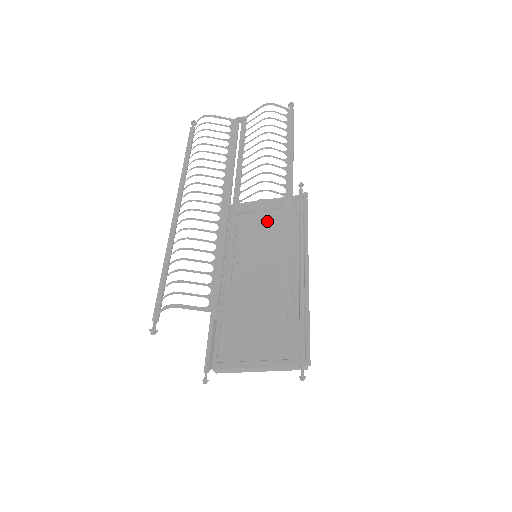
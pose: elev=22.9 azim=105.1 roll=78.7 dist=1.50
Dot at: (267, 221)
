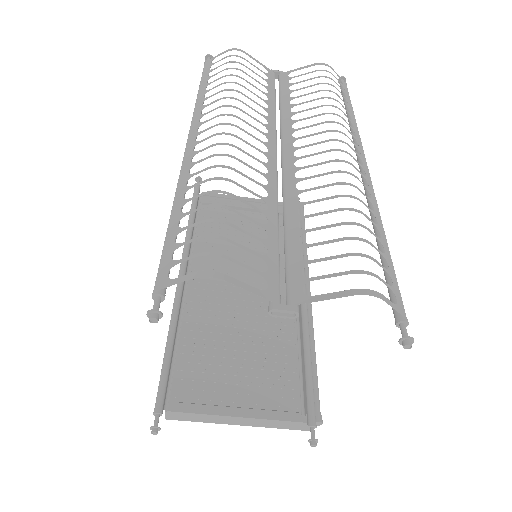
Dot at: (247, 224)
